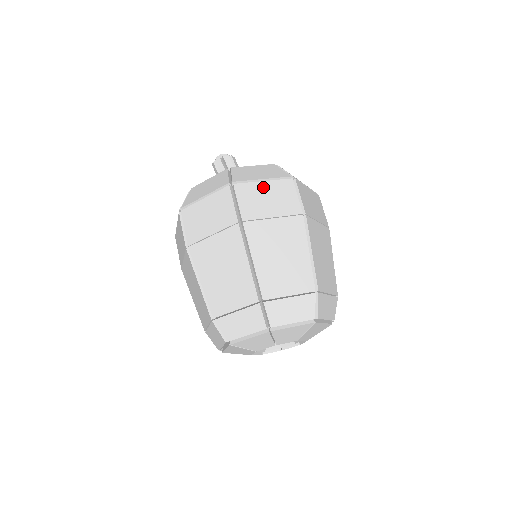
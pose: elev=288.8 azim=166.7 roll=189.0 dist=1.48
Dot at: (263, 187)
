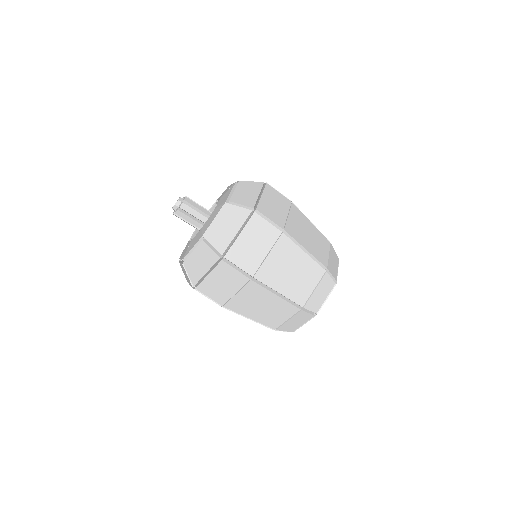
Dot at: (265, 200)
